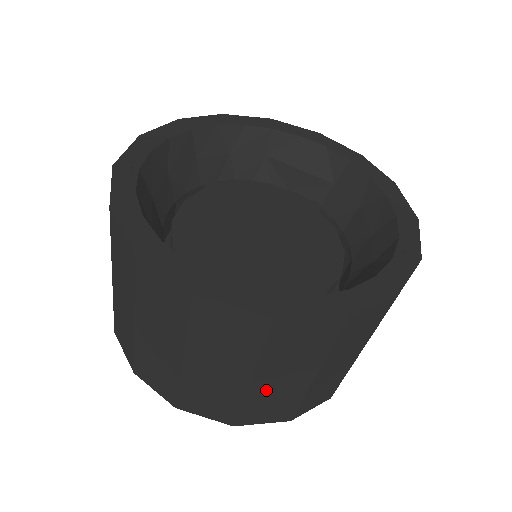
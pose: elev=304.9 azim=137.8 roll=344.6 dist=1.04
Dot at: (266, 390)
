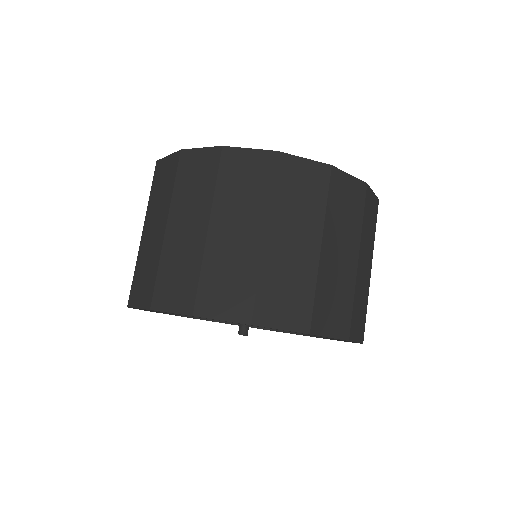
Dot at: (331, 268)
